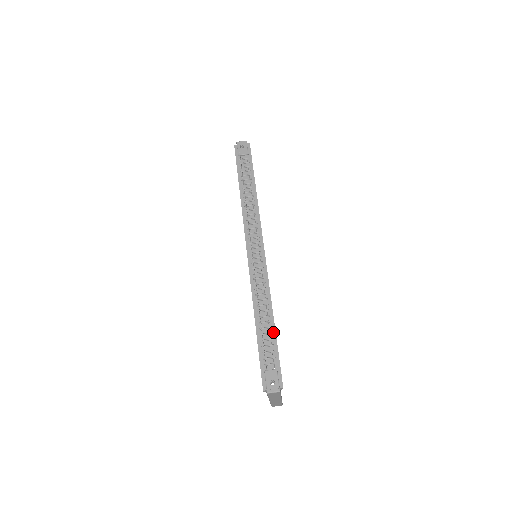
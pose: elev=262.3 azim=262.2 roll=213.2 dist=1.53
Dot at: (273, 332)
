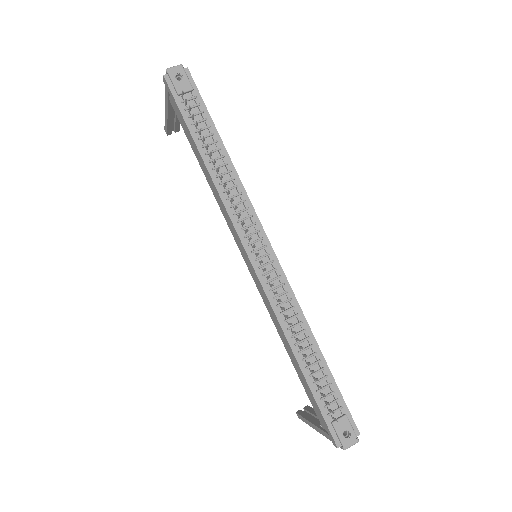
Dot at: (324, 366)
